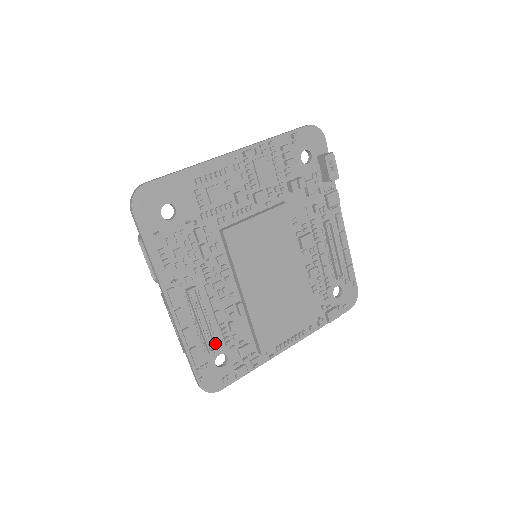
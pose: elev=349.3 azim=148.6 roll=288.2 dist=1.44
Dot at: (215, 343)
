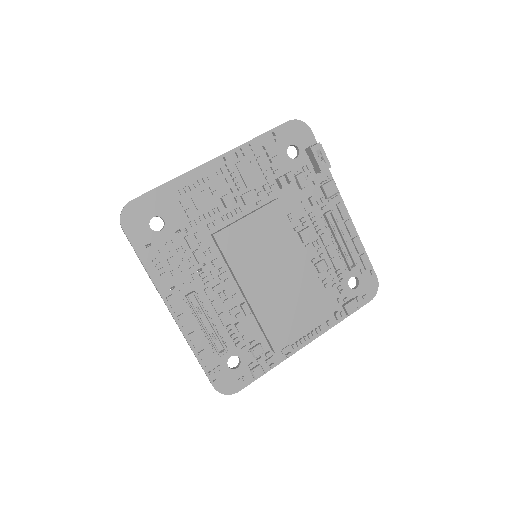
Dot at: (223, 345)
